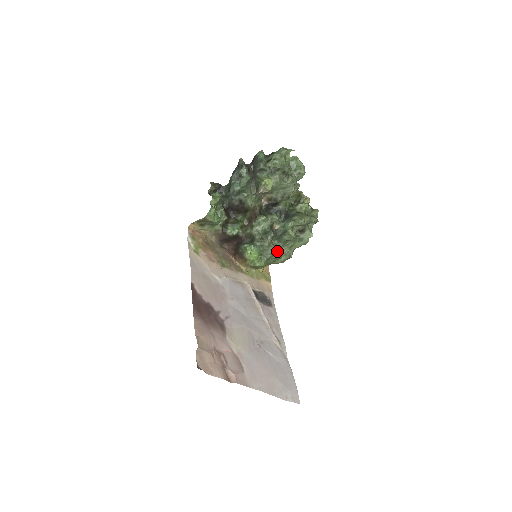
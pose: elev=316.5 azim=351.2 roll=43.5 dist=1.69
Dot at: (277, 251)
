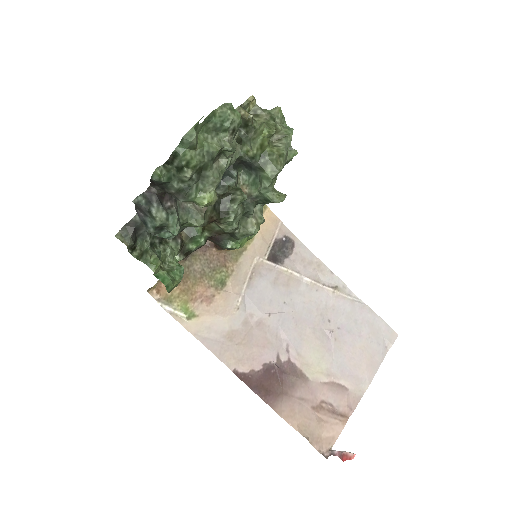
Dot at: occluded
